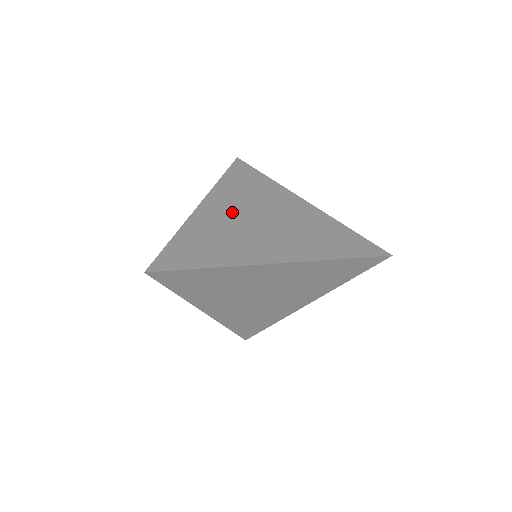
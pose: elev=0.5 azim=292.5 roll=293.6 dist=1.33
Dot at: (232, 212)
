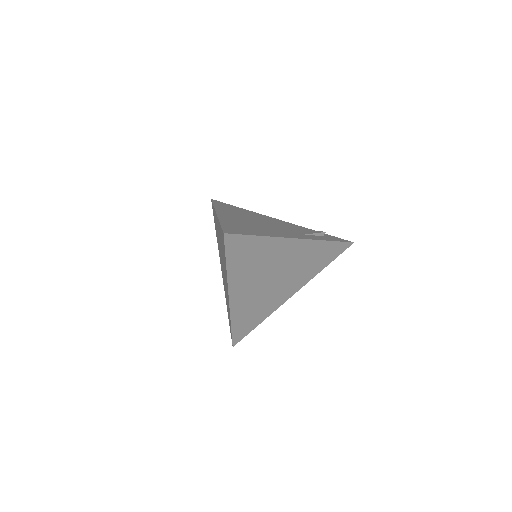
Dot at: (254, 288)
